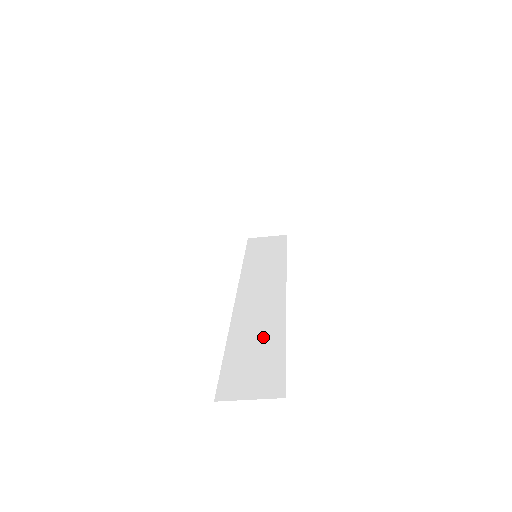
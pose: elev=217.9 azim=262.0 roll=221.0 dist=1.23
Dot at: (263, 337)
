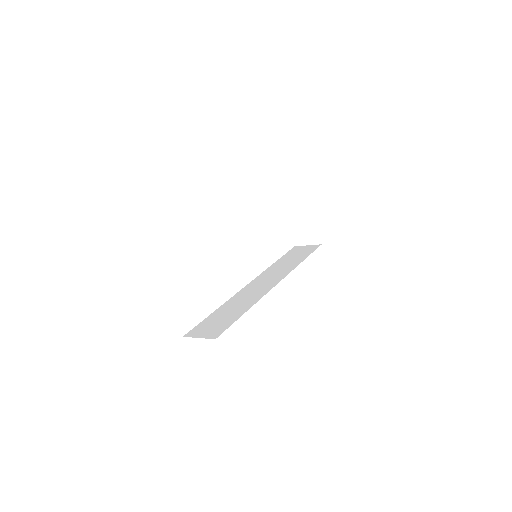
Dot at: (237, 308)
